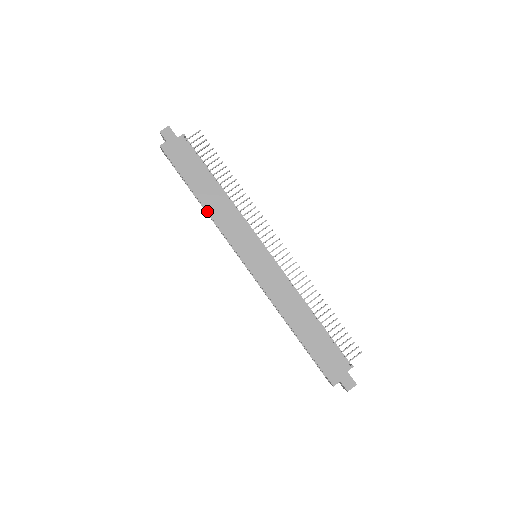
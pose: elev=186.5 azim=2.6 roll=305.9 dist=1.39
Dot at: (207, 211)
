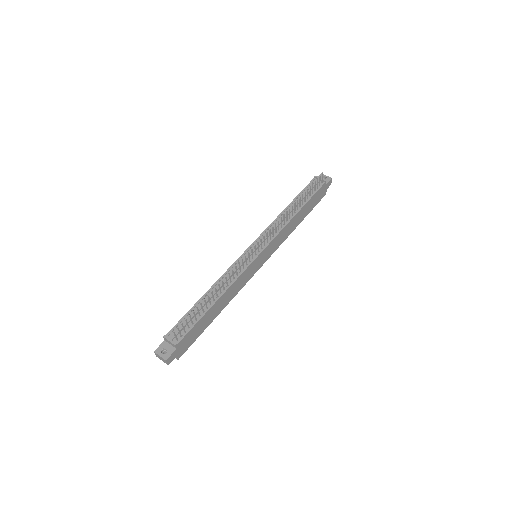
Dot at: occluded
